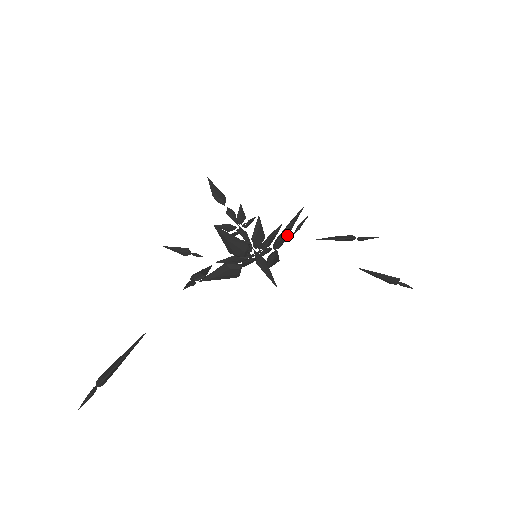
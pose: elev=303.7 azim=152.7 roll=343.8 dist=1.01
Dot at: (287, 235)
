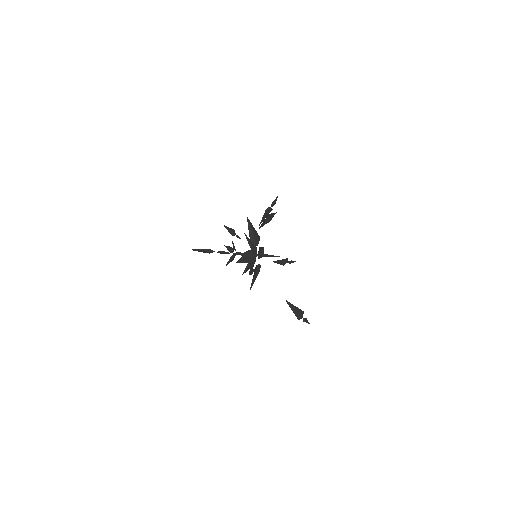
Dot at: occluded
